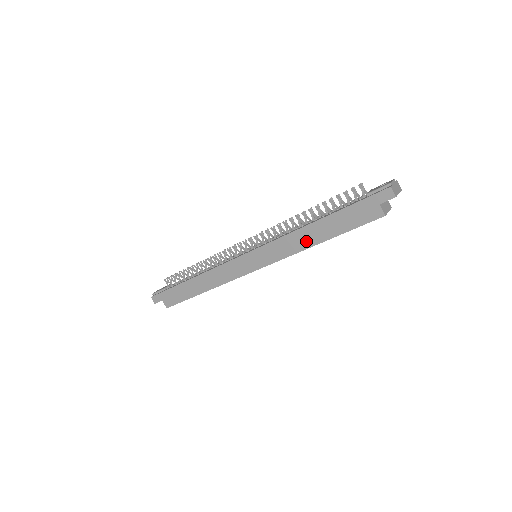
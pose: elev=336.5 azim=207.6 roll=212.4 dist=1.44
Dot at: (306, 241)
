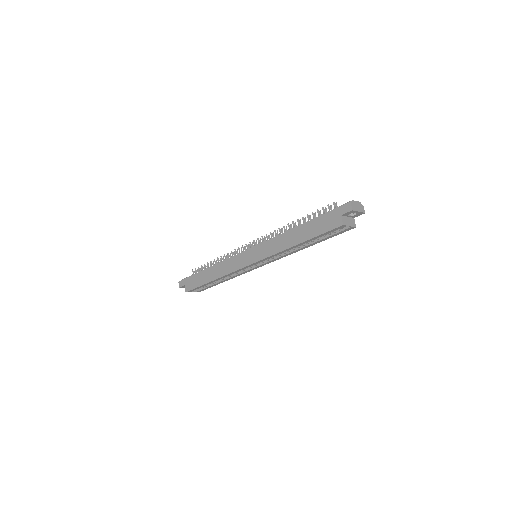
Dot at: (288, 242)
